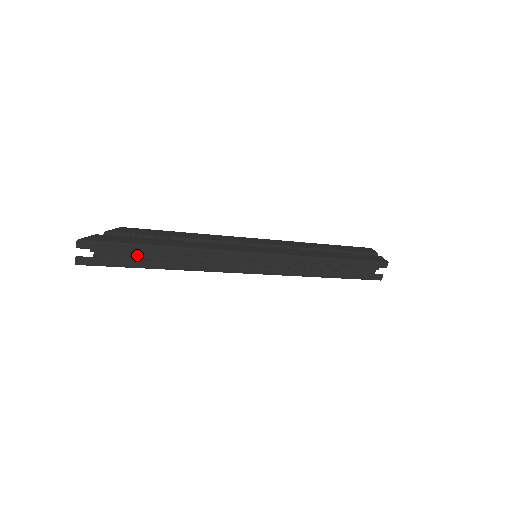
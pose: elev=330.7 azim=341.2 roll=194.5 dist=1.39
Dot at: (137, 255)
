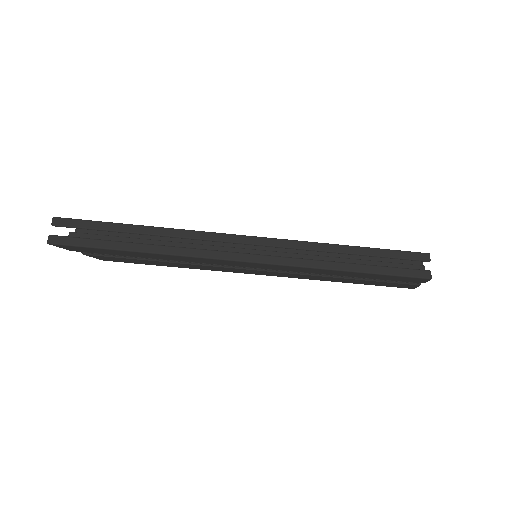
Dot at: occluded
